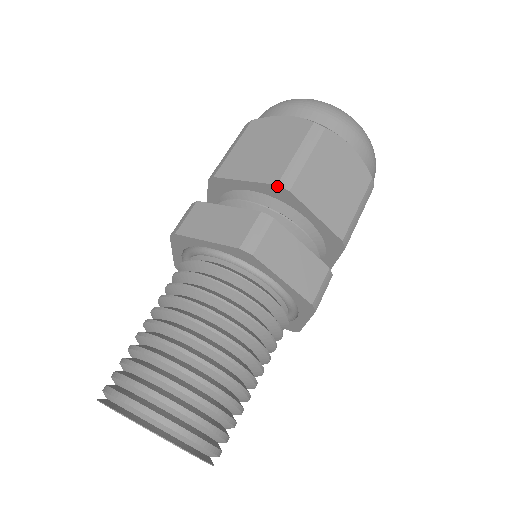
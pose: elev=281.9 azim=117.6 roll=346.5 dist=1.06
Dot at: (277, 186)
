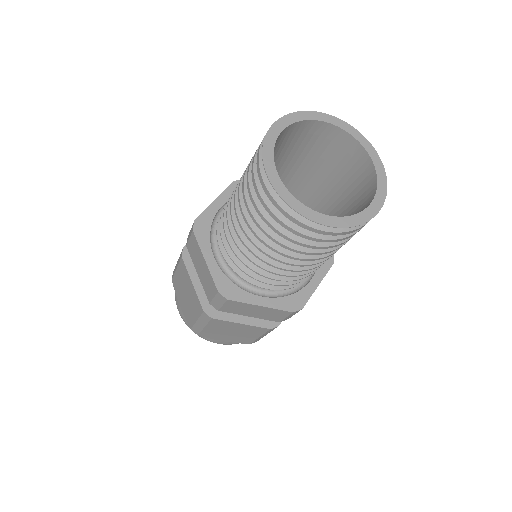
Dot at: occluded
